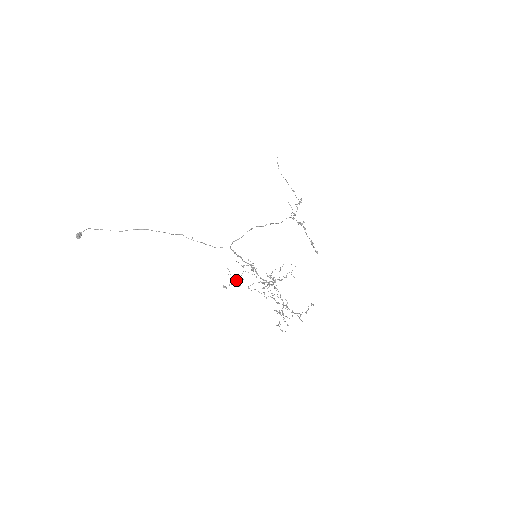
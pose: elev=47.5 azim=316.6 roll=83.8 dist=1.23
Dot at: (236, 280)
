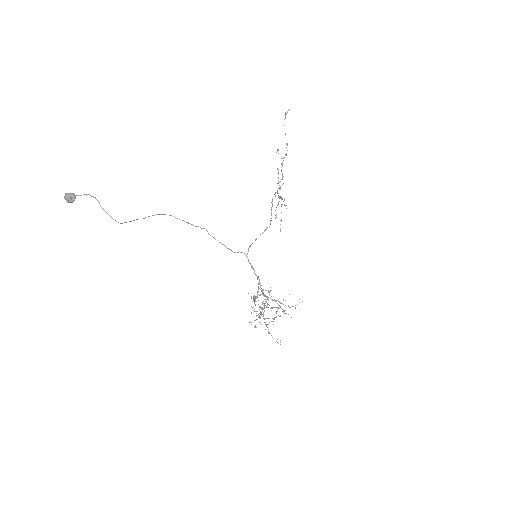
Dot at: (264, 318)
